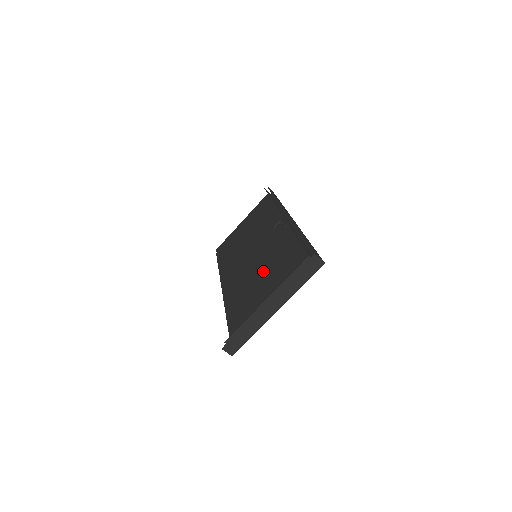
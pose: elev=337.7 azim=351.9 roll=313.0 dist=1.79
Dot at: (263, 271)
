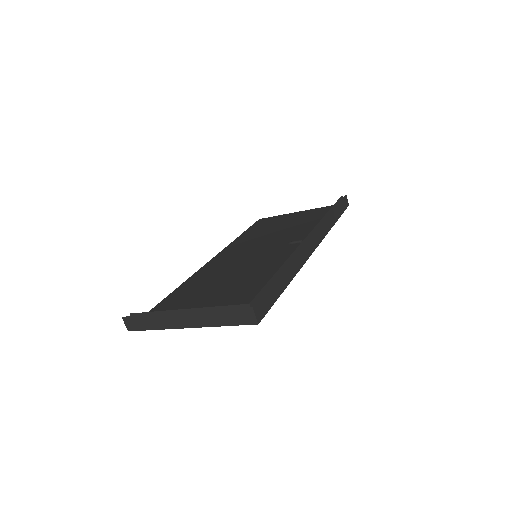
Dot at: (235, 277)
